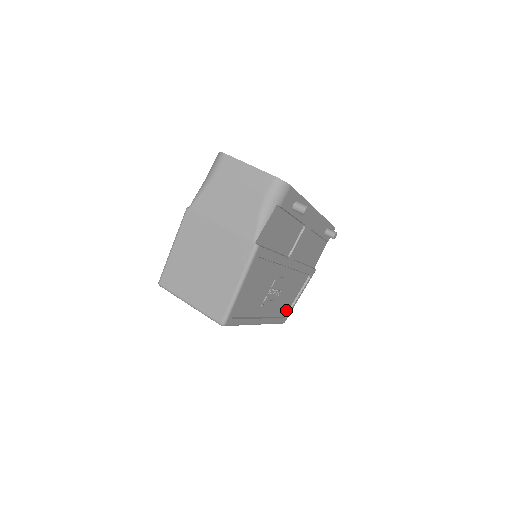
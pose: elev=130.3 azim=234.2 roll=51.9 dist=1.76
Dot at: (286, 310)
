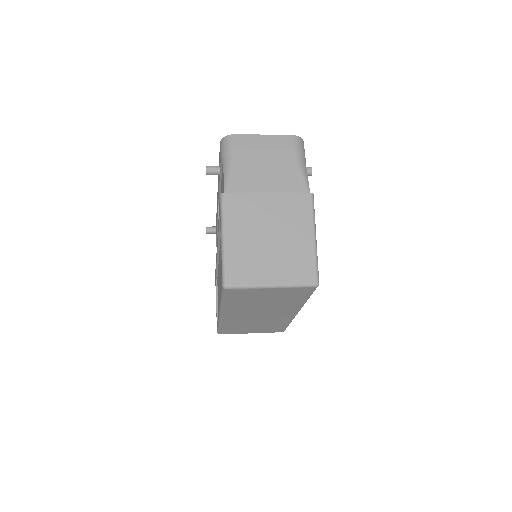
Dot at: occluded
